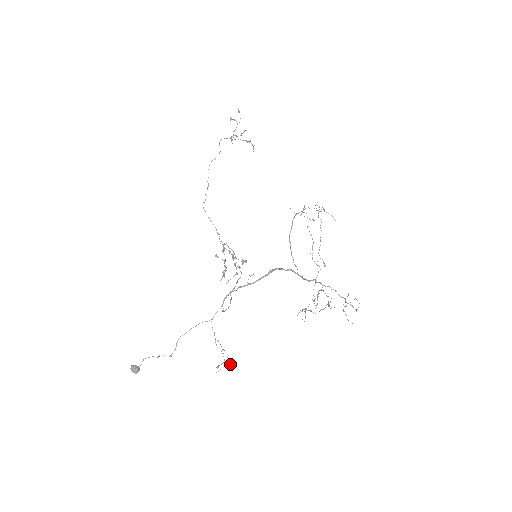
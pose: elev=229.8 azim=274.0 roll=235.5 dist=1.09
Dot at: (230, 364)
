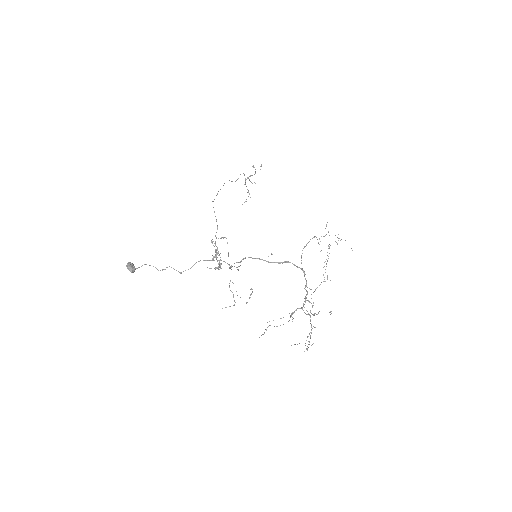
Dot at: occluded
